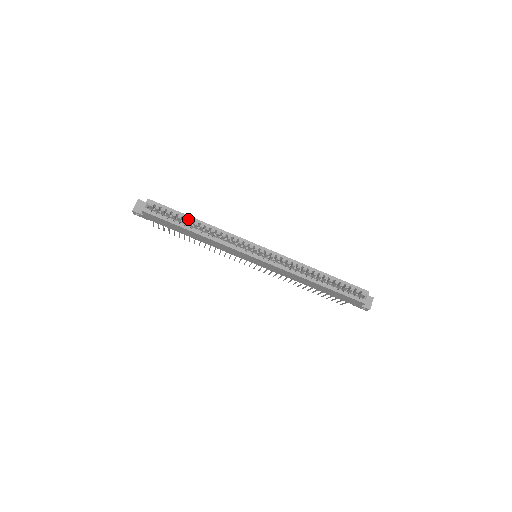
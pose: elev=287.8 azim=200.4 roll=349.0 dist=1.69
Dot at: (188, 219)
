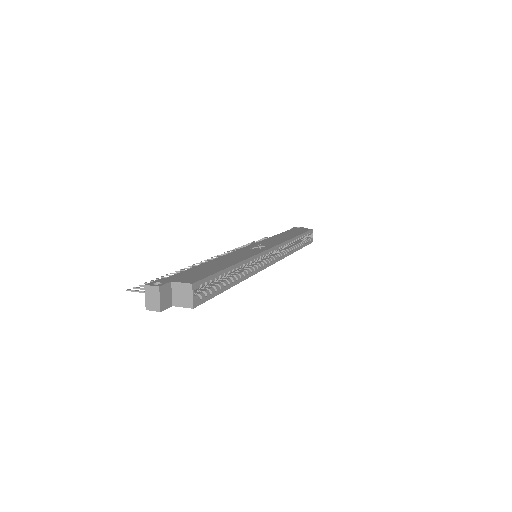
Dot at: occluded
